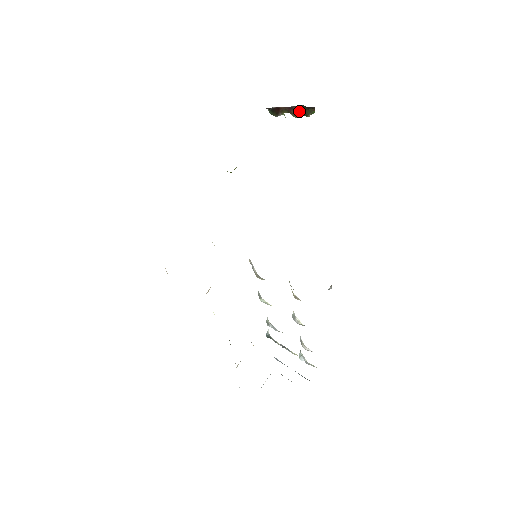
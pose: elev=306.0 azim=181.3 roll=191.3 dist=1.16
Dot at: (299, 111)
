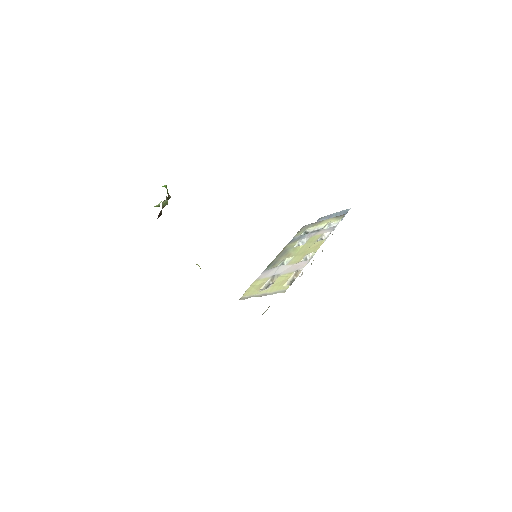
Dot at: (165, 202)
